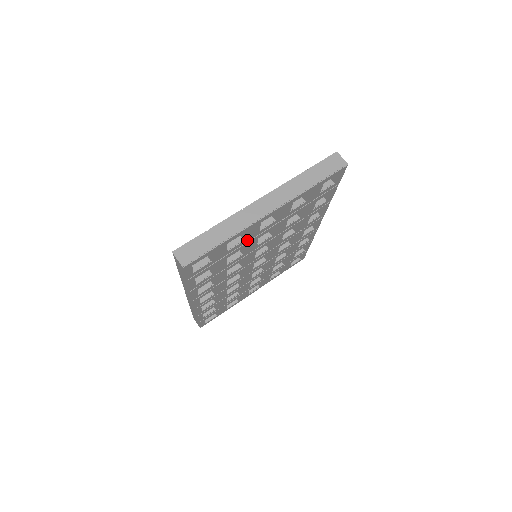
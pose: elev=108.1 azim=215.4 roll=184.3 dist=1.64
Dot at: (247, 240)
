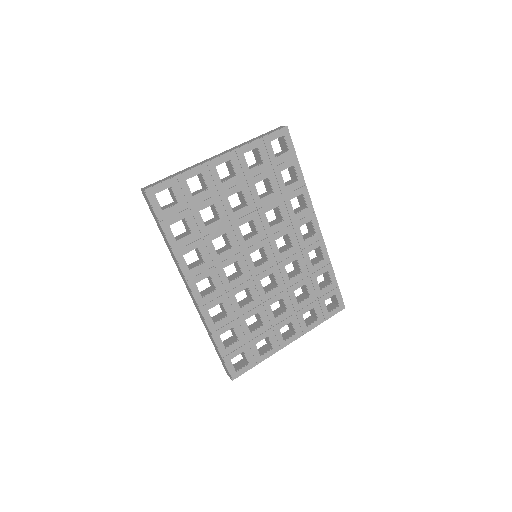
Dot at: (212, 191)
